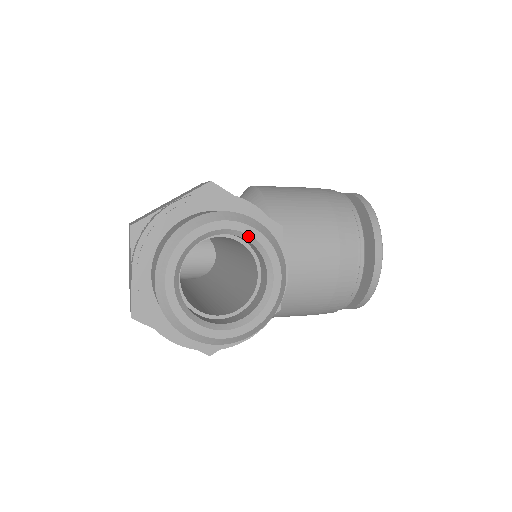
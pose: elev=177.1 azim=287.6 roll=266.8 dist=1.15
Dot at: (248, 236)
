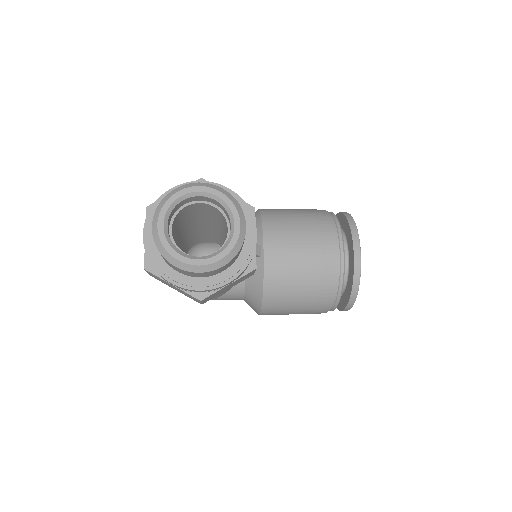
Dot at: (215, 196)
